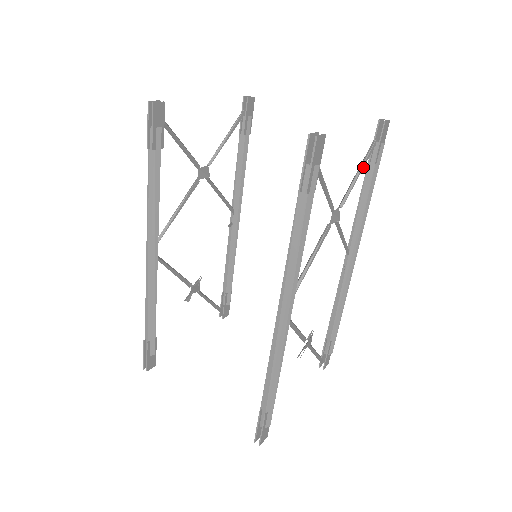
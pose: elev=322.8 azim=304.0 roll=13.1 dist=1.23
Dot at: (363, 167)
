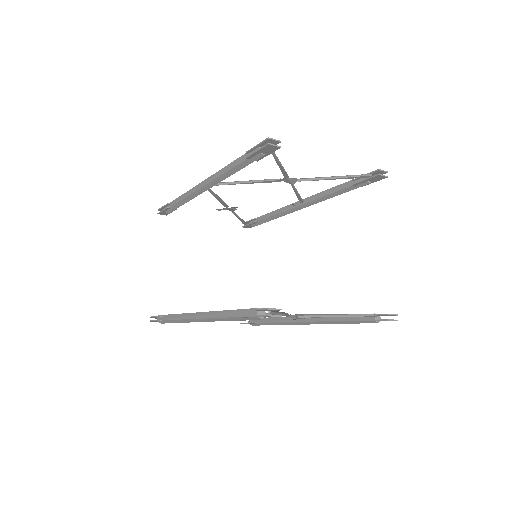
Dot at: occluded
